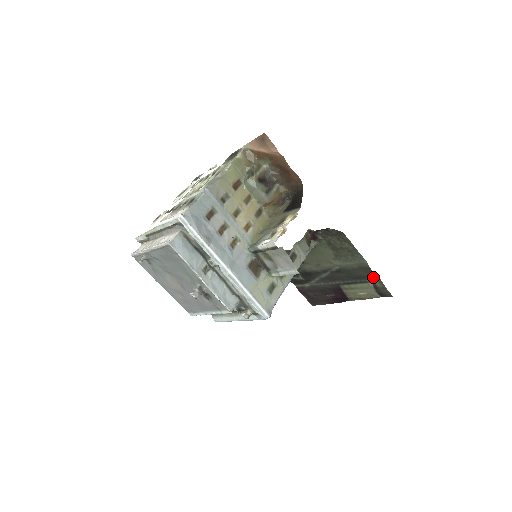
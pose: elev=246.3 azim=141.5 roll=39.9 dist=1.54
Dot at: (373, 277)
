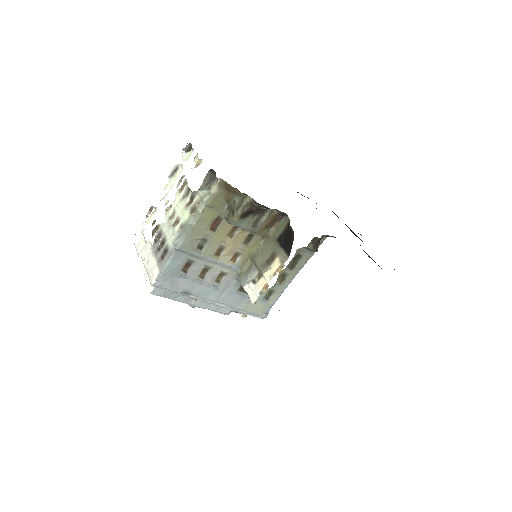
Dot at: occluded
